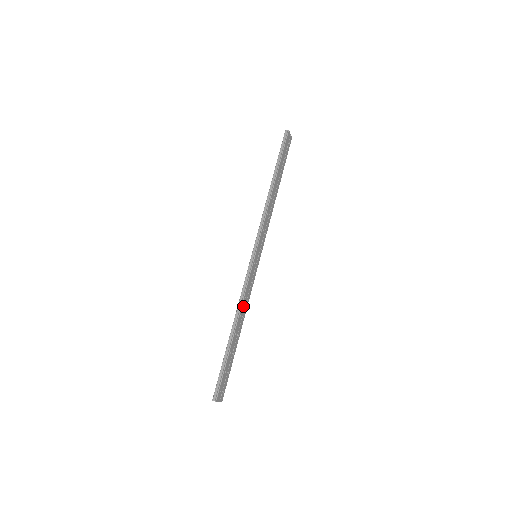
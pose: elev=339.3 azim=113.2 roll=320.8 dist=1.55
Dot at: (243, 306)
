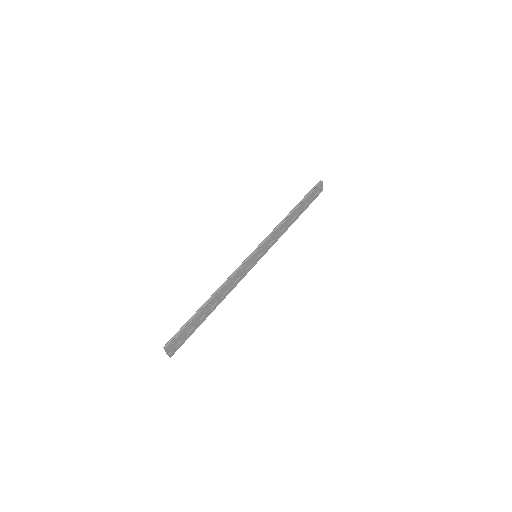
Dot at: (227, 286)
